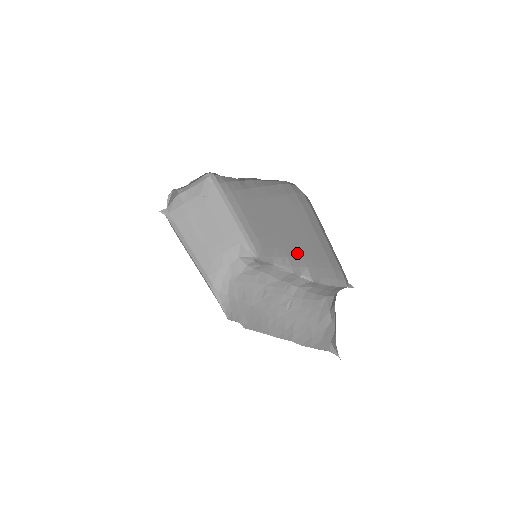
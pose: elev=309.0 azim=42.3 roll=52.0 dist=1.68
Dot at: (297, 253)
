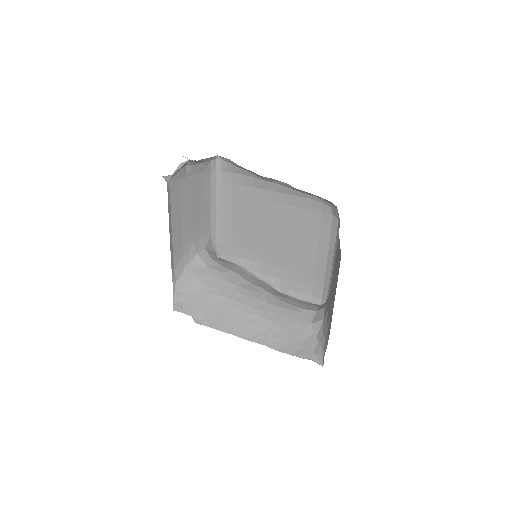
Dot at: (277, 263)
